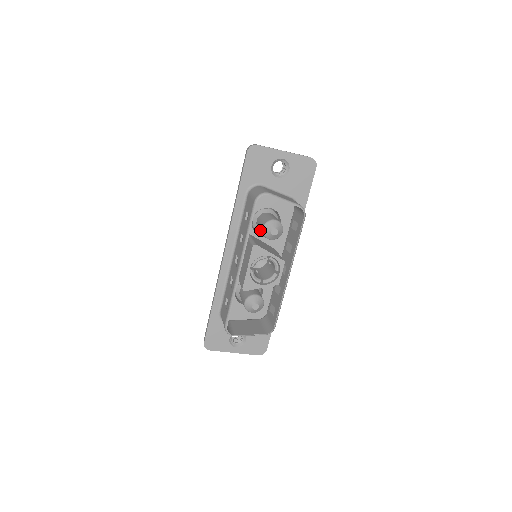
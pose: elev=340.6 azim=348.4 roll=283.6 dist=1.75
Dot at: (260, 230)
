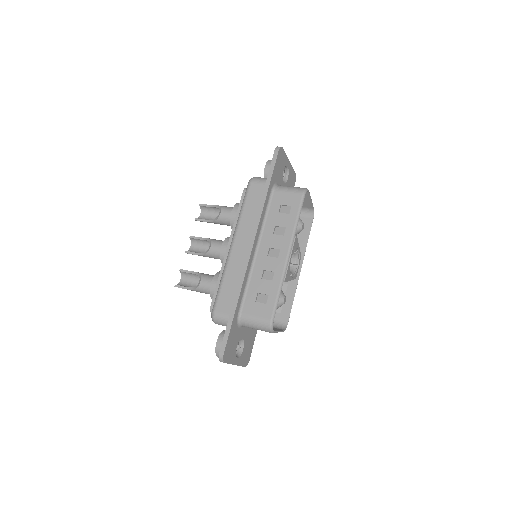
Dot at: occluded
